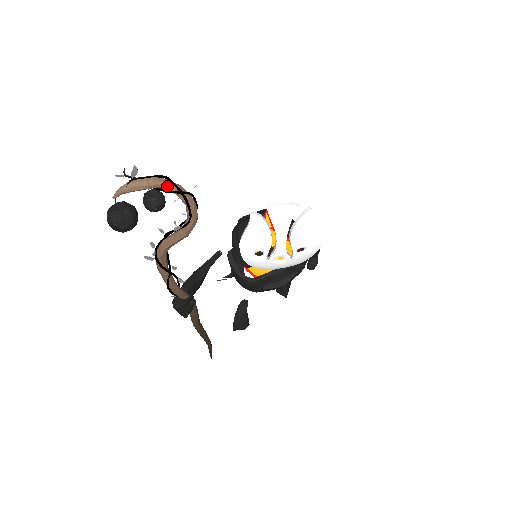
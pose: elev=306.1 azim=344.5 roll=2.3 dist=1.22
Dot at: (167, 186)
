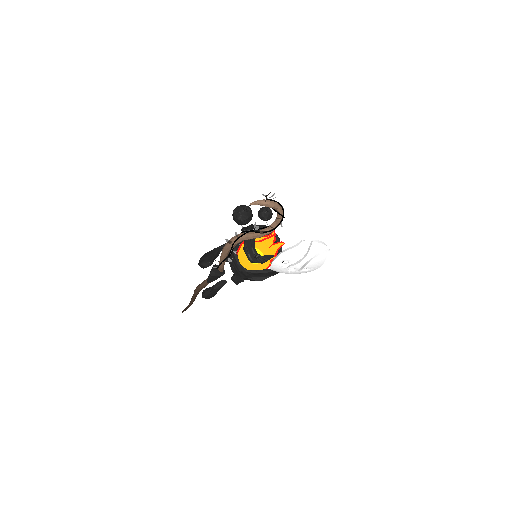
Dot at: (280, 210)
